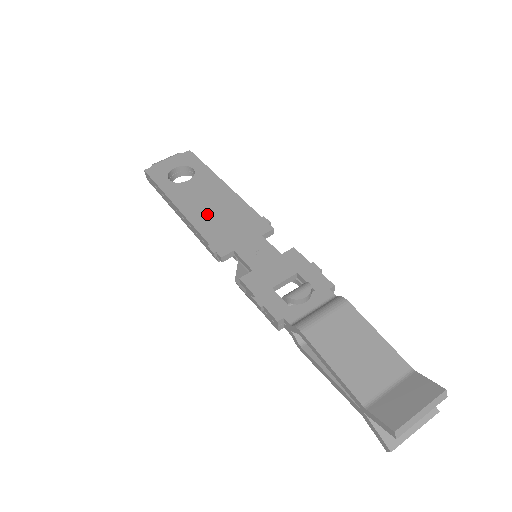
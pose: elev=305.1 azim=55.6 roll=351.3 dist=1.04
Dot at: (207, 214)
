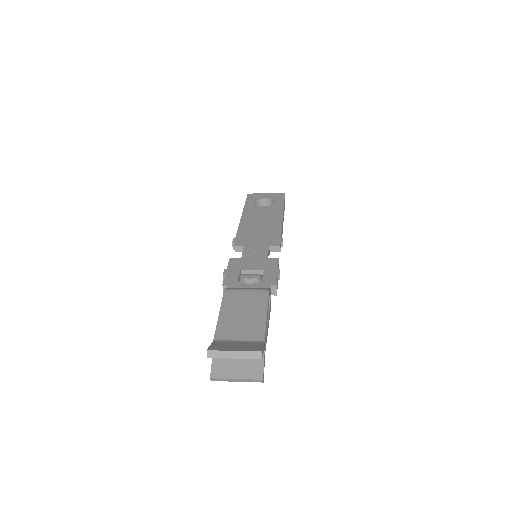
Dot at: (253, 225)
